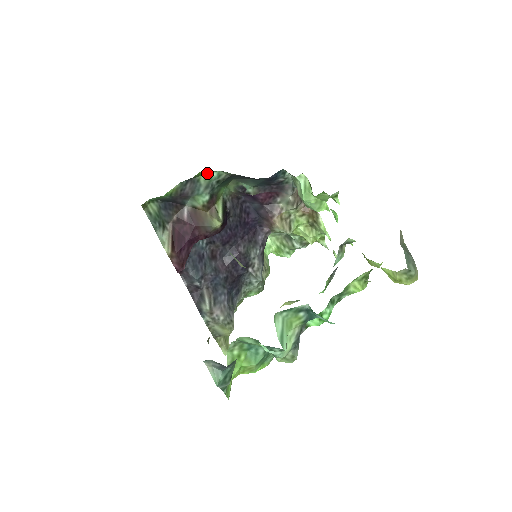
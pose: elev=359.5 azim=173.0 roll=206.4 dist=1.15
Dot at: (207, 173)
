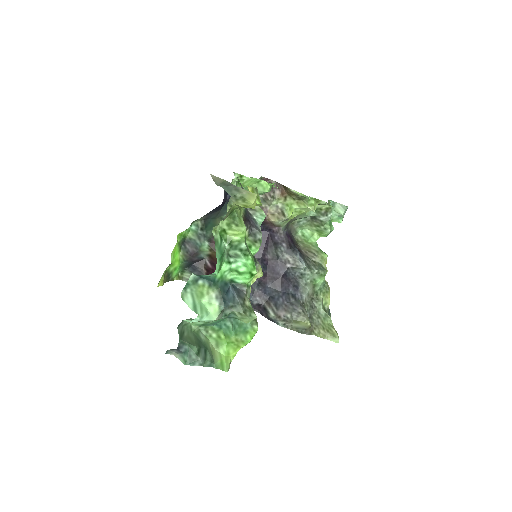
Dot at: (189, 230)
